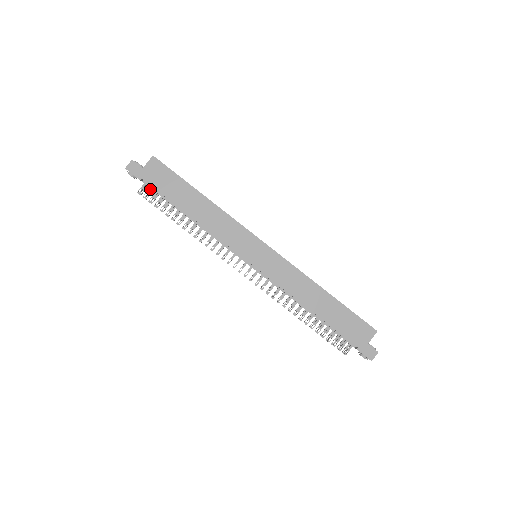
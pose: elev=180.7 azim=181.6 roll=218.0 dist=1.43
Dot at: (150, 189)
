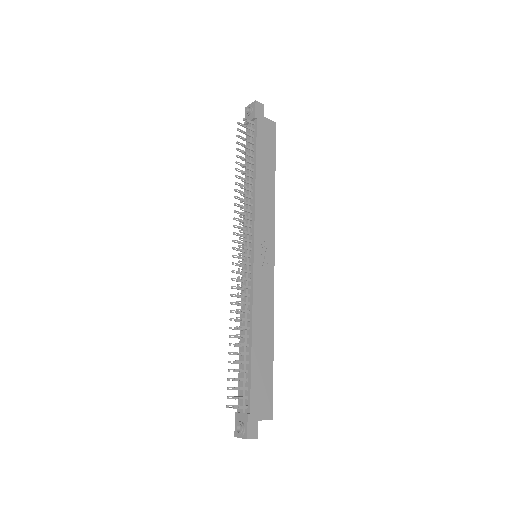
Dot at: (252, 129)
